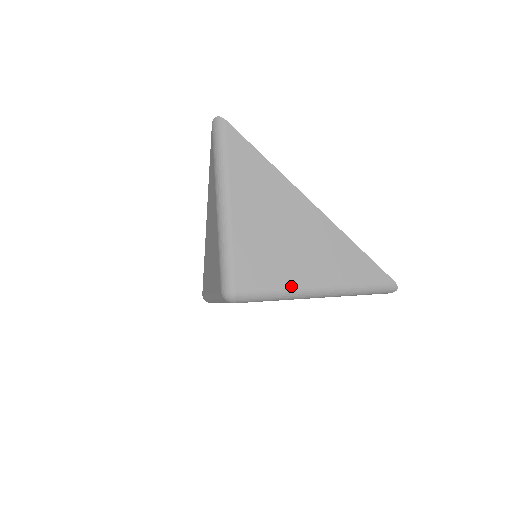
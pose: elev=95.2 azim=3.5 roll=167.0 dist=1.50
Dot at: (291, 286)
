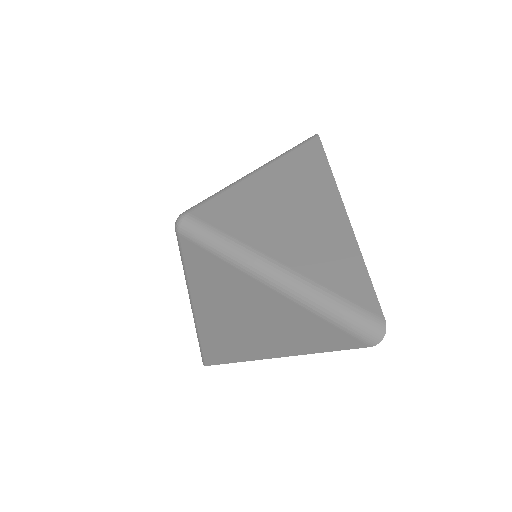
Dot at: (241, 241)
